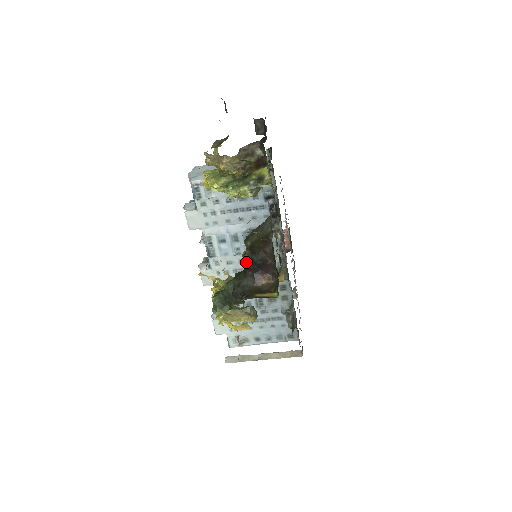
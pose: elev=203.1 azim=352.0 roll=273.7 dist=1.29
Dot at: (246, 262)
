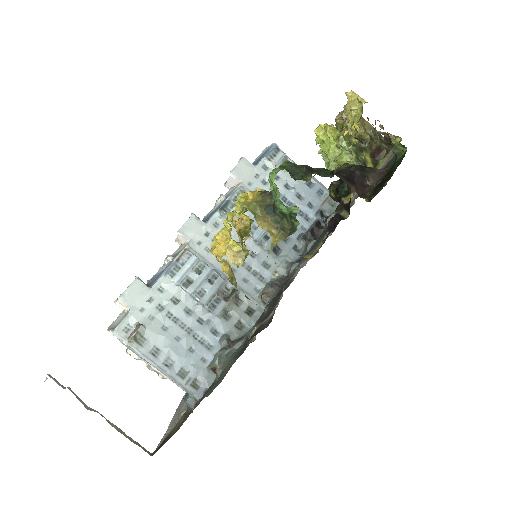
Dot at: (342, 168)
